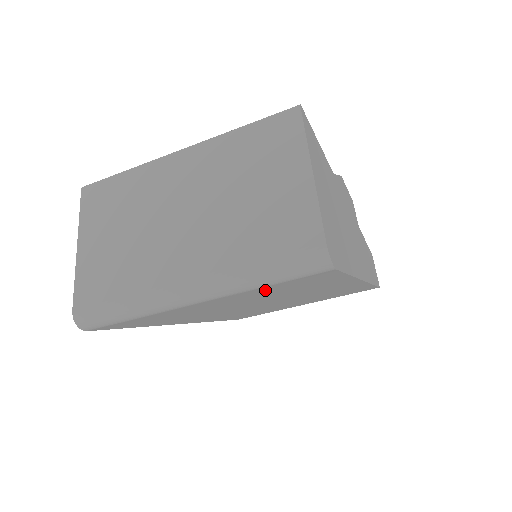
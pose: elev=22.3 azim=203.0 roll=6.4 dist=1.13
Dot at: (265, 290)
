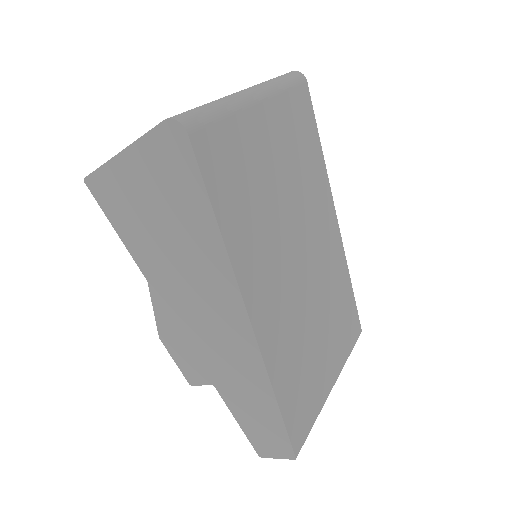
Dot at: (288, 115)
